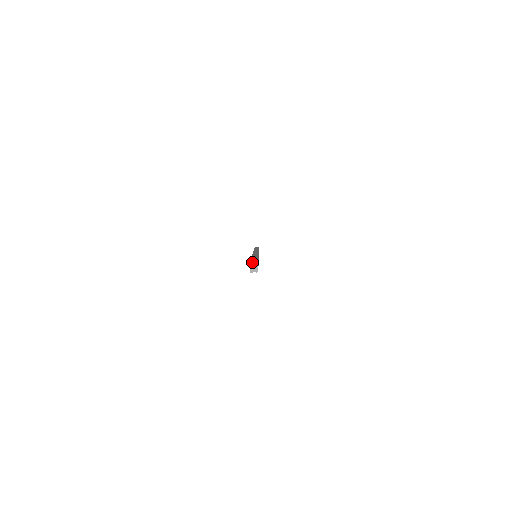
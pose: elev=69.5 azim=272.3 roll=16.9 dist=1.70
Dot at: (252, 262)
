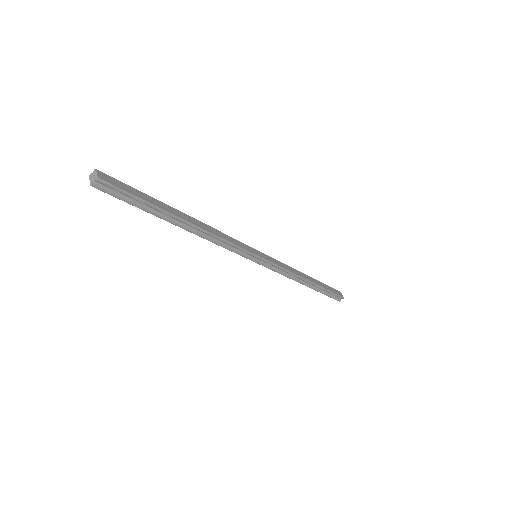
Dot at: (94, 175)
